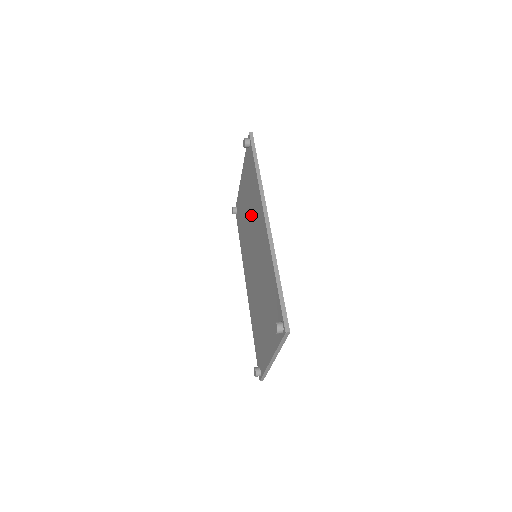
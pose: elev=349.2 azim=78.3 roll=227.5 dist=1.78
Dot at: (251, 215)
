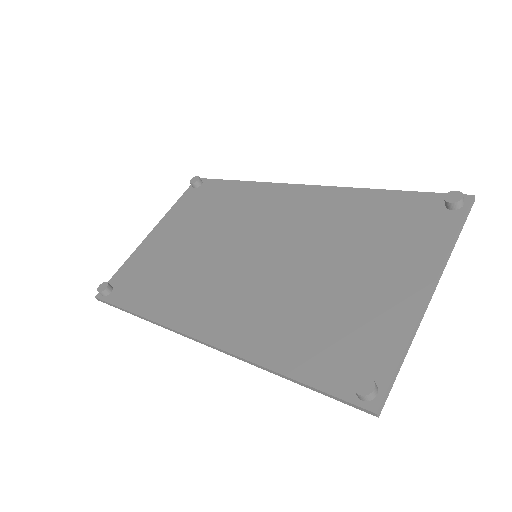
Dot at: (224, 227)
